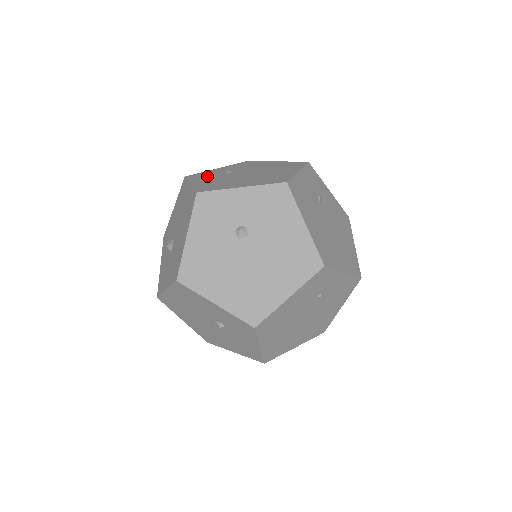
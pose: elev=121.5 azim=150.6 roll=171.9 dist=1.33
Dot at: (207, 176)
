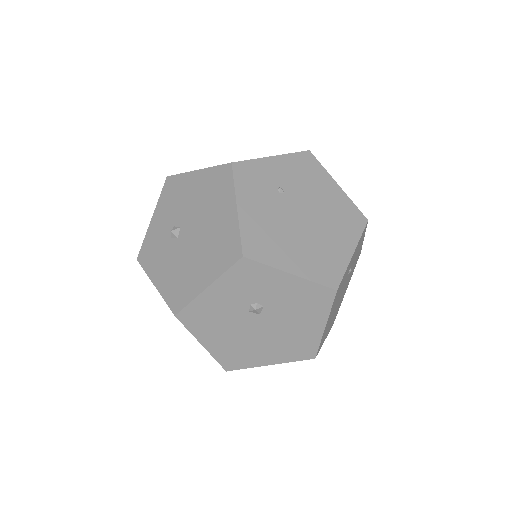
Dot at: occluded
